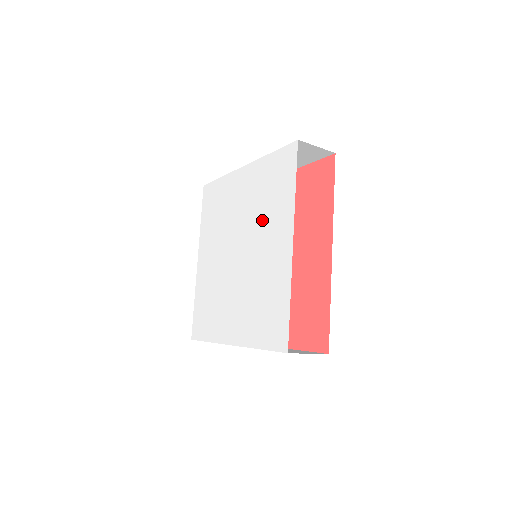
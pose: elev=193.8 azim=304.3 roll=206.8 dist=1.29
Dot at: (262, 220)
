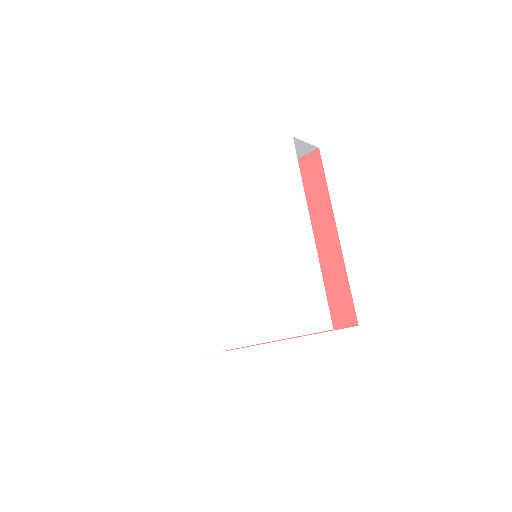
Dot at: (267, 217)
